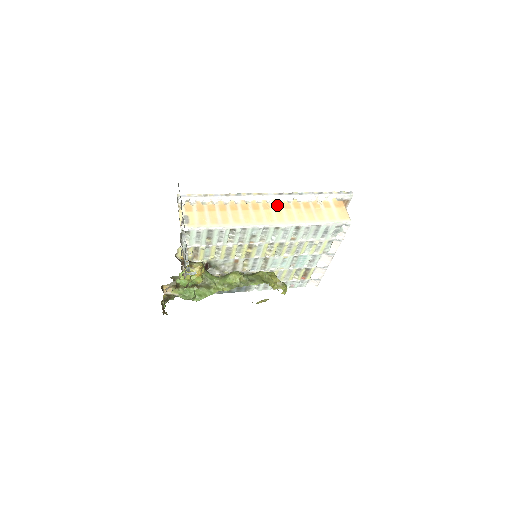
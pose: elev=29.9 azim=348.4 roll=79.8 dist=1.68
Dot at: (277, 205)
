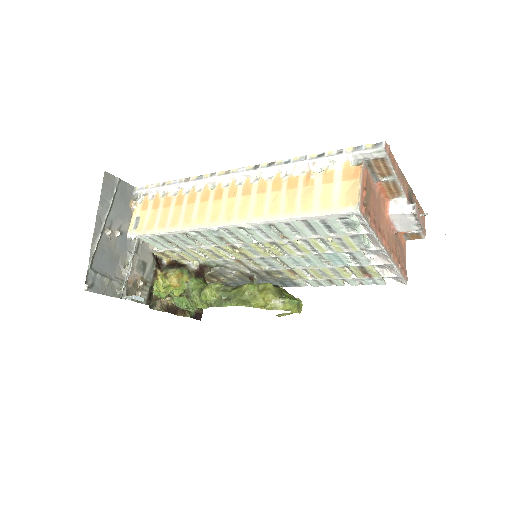
Dot at: (248, 188)
